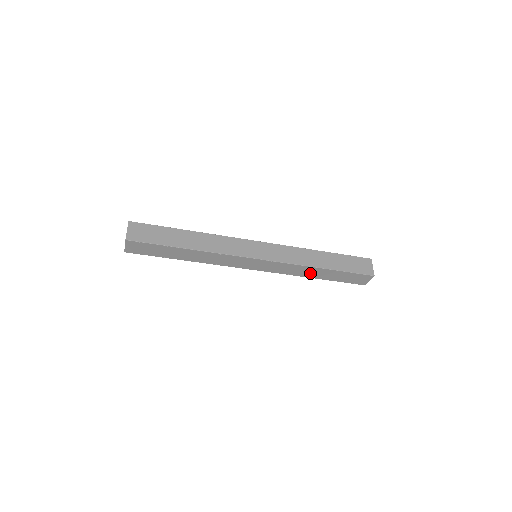
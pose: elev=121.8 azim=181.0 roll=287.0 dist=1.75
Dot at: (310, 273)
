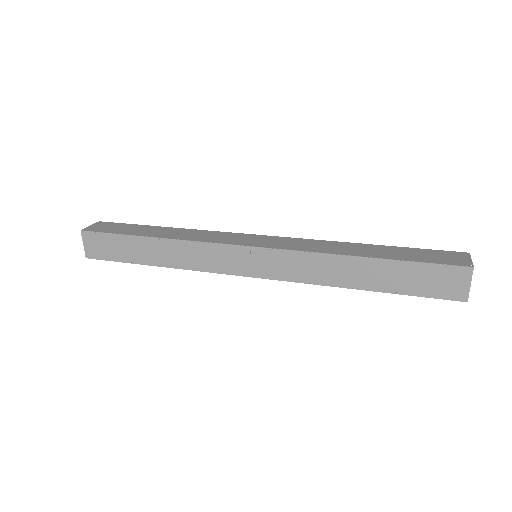
Dot at: (345, 275)
